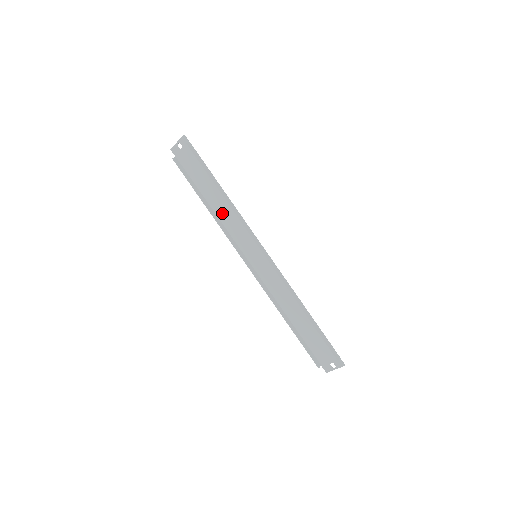
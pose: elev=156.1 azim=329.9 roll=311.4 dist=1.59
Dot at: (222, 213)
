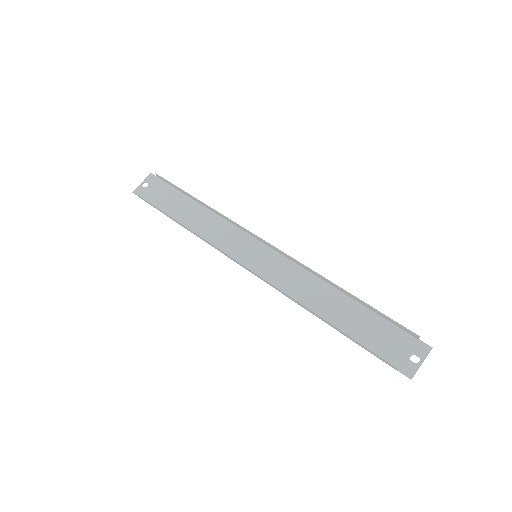
Dot at: (202, 228)
